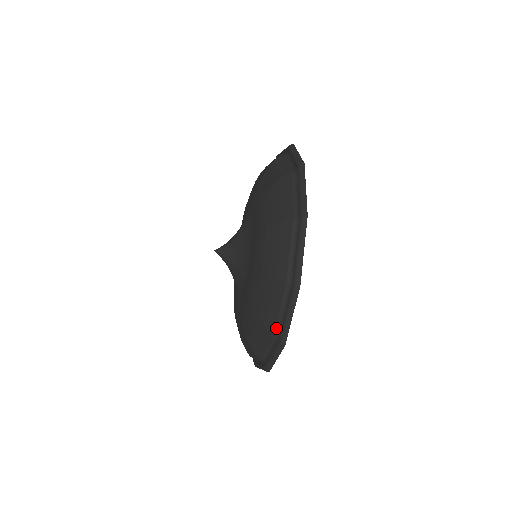
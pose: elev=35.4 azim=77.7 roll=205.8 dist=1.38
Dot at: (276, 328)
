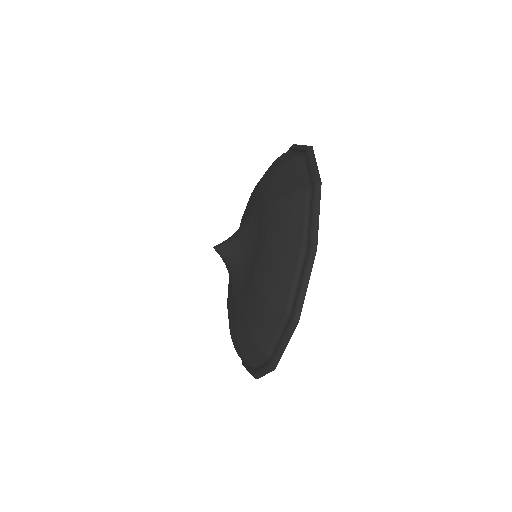
Dot at: (288, 305)
